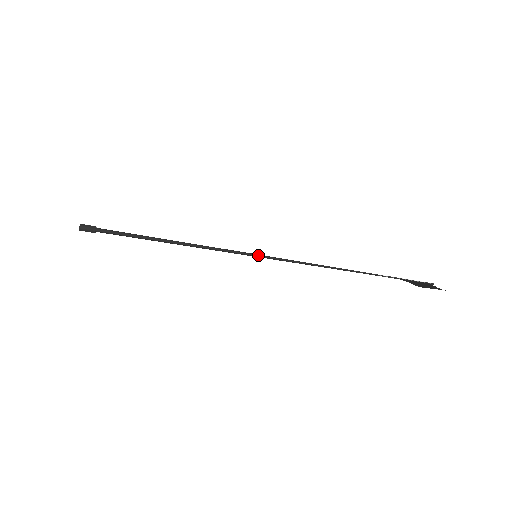
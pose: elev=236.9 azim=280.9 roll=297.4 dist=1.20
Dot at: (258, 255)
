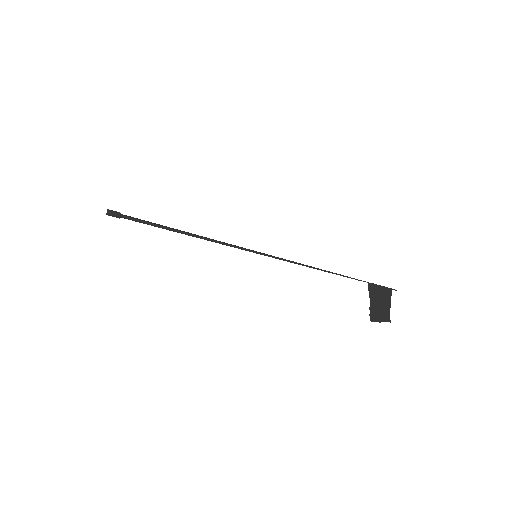
Dot at: (258, 253)
